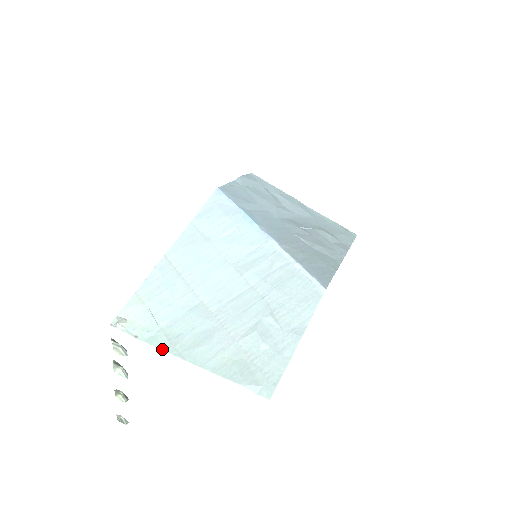
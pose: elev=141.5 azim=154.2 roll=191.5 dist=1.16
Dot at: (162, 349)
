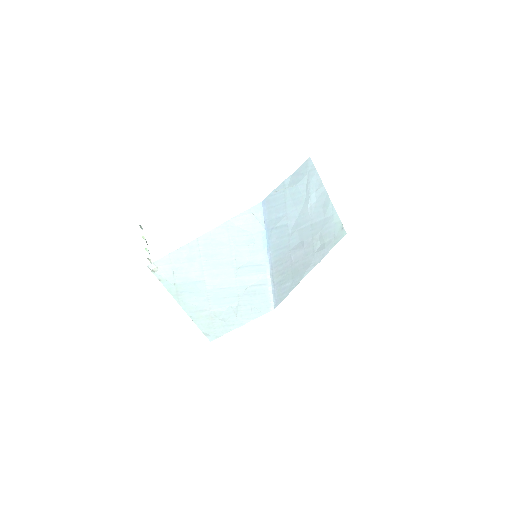
Dot at: (171, 294)
